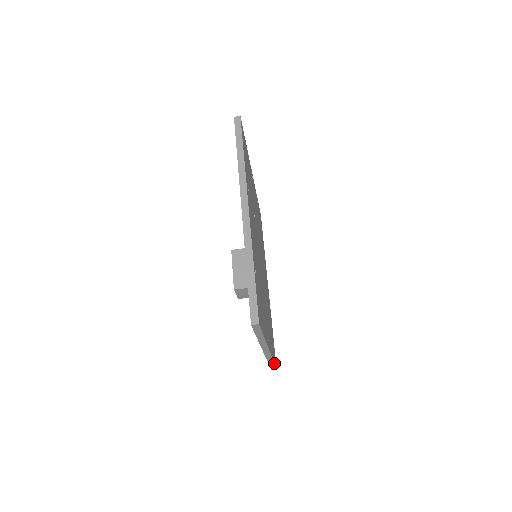
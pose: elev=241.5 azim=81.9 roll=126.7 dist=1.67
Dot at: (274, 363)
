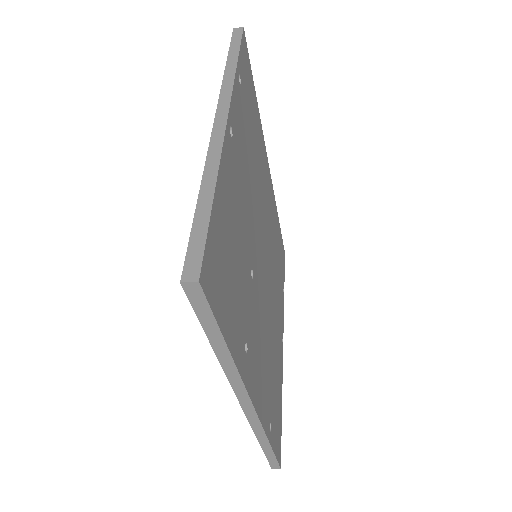
Dot at: occluded
